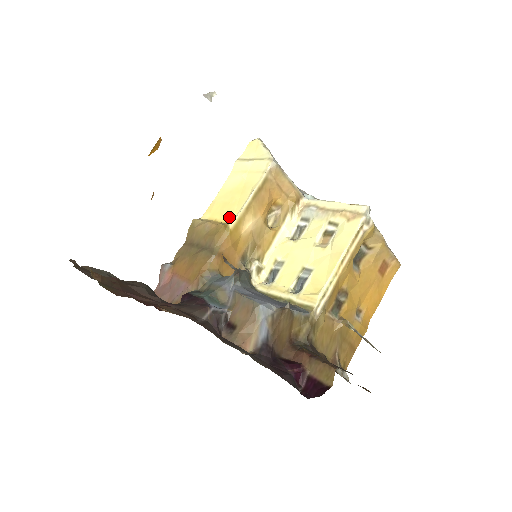
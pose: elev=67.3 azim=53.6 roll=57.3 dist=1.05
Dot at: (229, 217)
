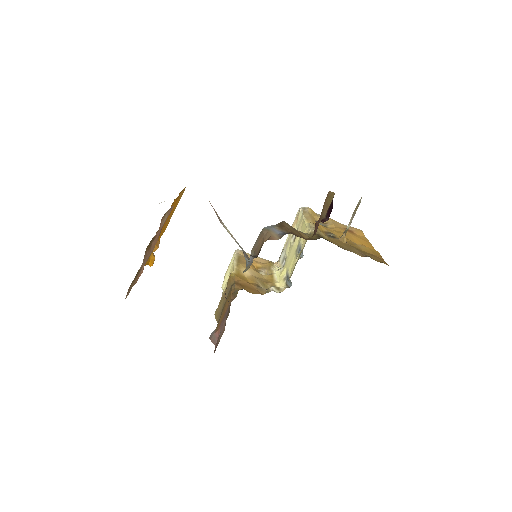
Dot at: occluded
